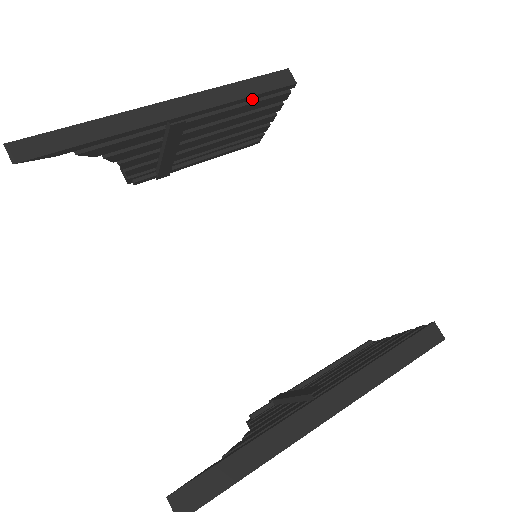
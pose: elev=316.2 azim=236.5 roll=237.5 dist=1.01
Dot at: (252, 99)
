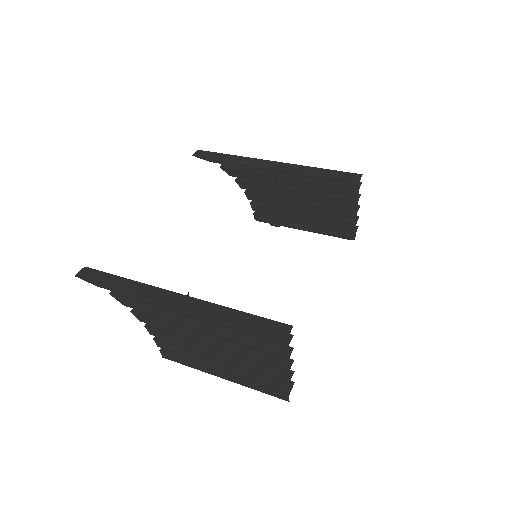
Dot at: occluded
